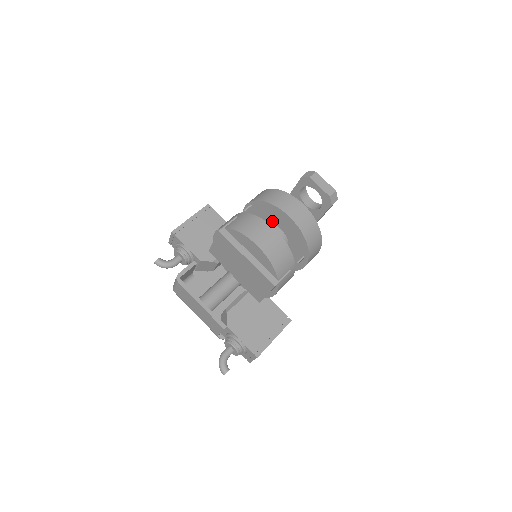
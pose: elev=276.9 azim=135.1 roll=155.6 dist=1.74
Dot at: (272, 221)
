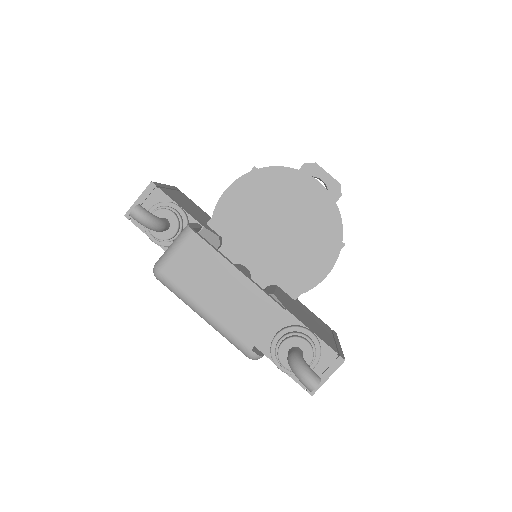
Dot at: occluded
